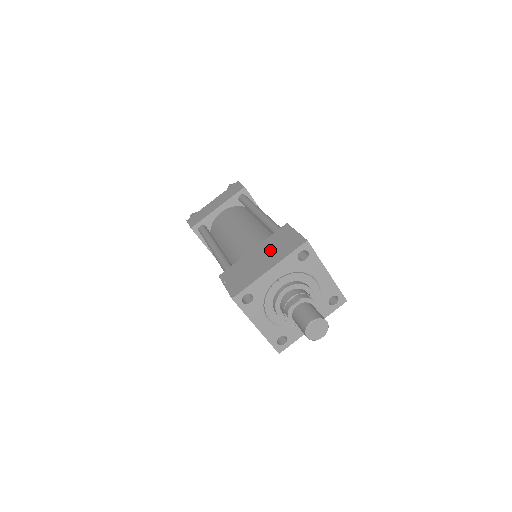
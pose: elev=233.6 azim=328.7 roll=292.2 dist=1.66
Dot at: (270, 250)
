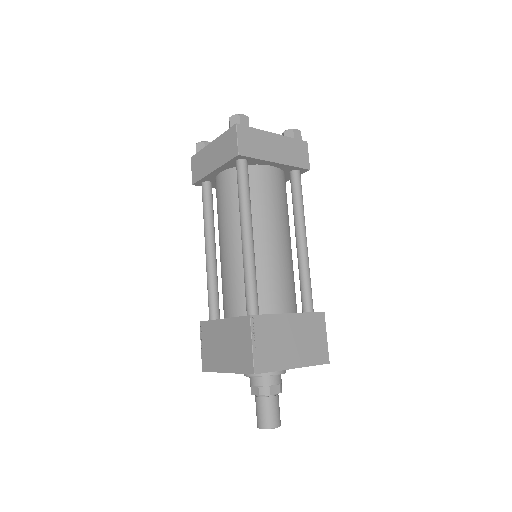
Dot at: (231, 343)
